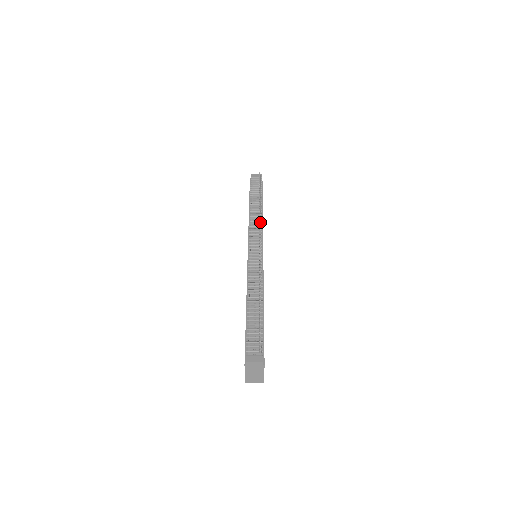
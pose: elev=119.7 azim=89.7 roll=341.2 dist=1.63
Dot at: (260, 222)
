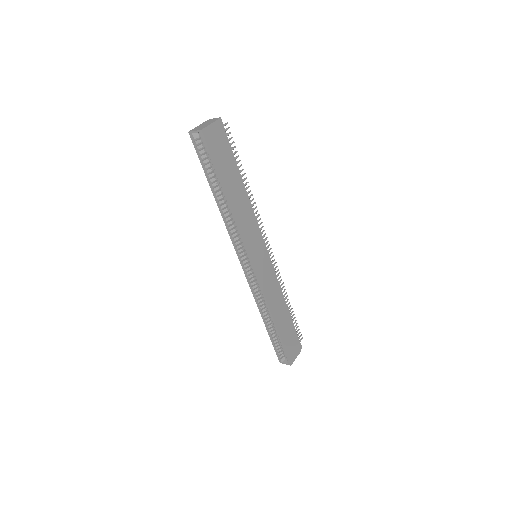
Dot at: (278, 270)
